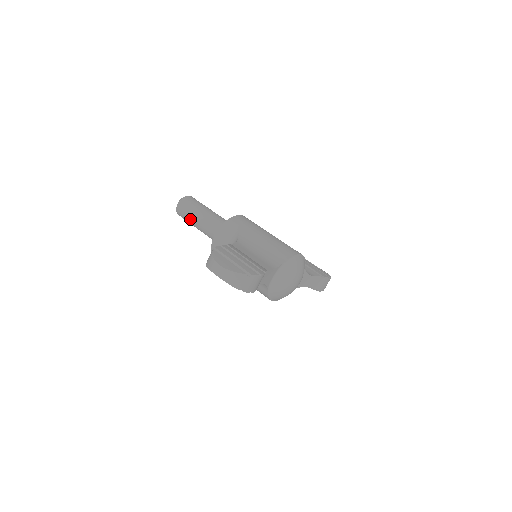
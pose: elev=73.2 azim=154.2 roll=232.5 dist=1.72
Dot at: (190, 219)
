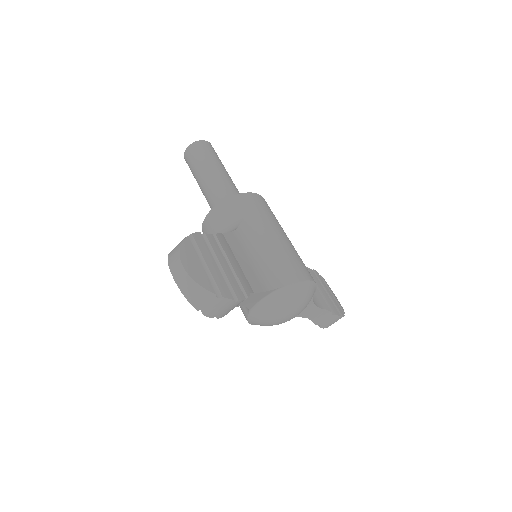
Dot at: (195, 172)
